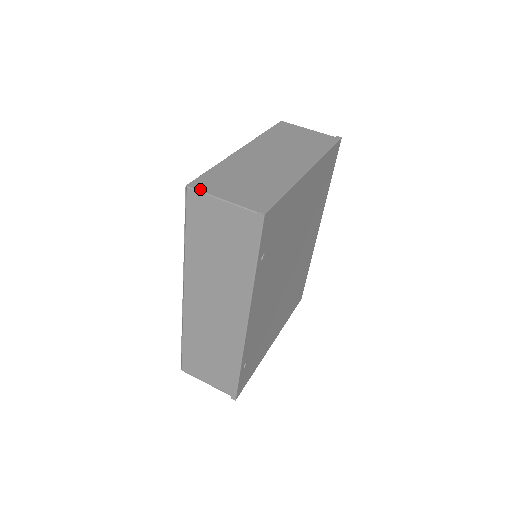
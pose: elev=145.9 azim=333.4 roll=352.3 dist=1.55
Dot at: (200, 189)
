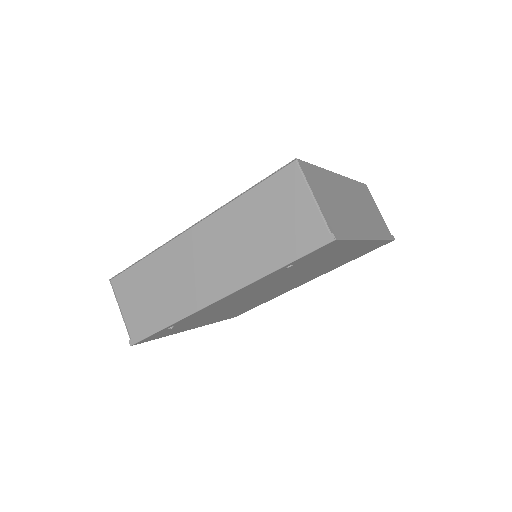
Dot at: (304, 172)
